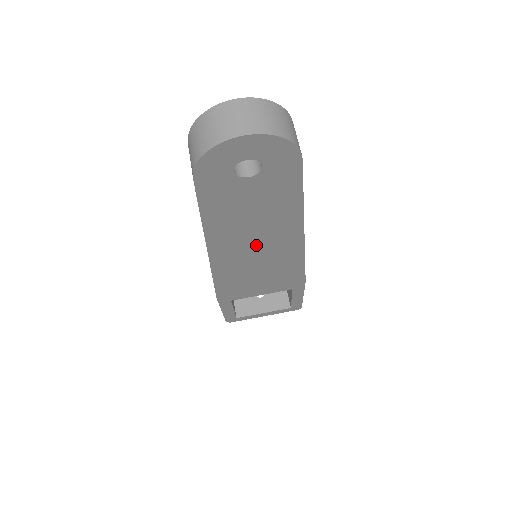
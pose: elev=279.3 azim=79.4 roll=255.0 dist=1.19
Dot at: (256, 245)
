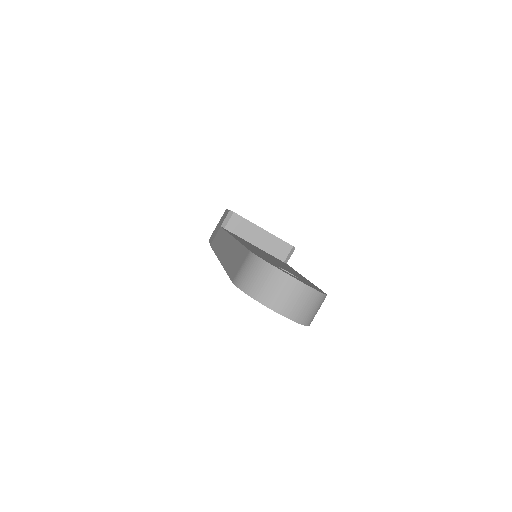
Dot at: occluded
